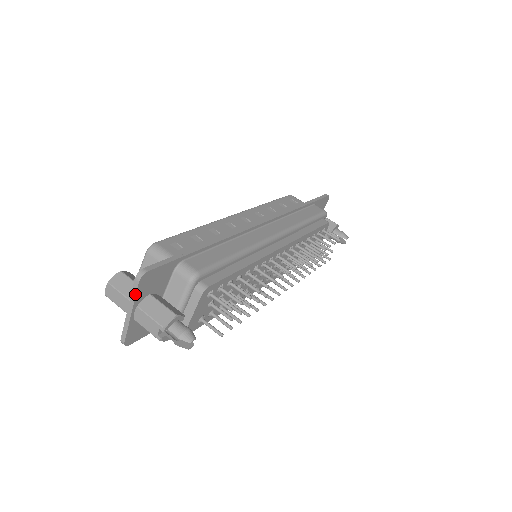
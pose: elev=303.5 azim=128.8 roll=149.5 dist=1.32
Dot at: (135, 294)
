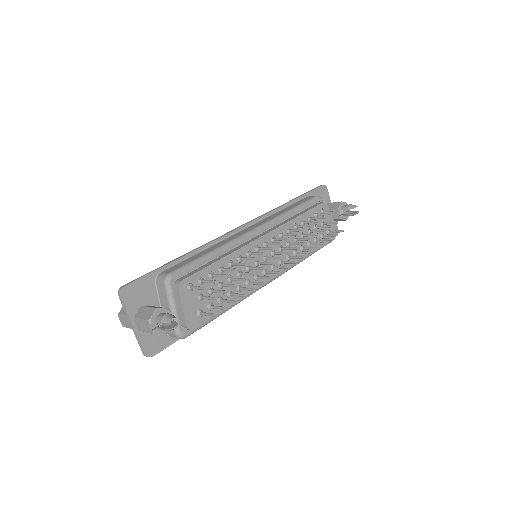
Dot at: (125, 308)
